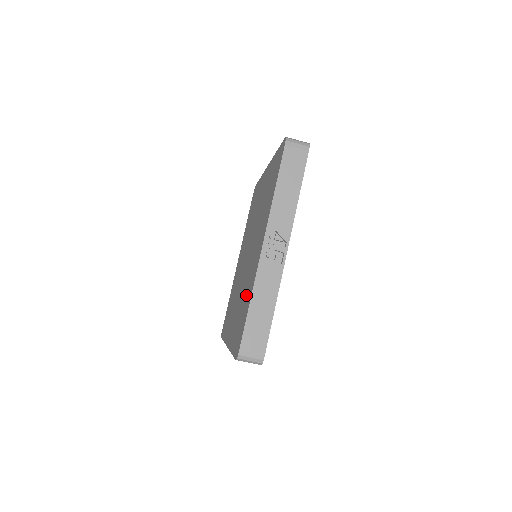
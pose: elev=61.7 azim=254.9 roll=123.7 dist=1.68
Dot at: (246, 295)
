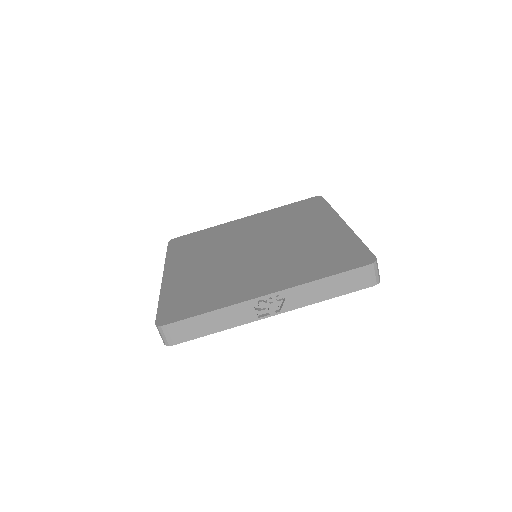
Dot at: (216, 291)
